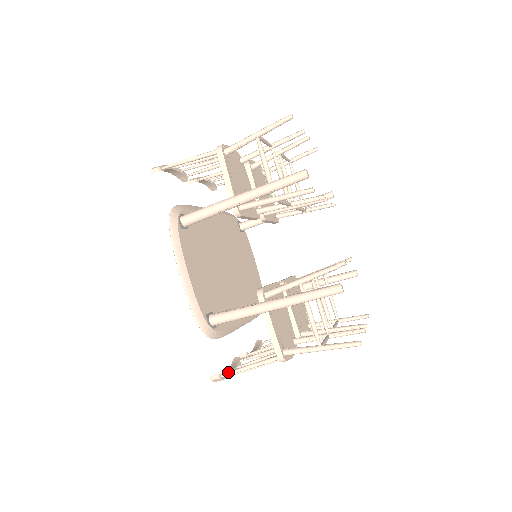
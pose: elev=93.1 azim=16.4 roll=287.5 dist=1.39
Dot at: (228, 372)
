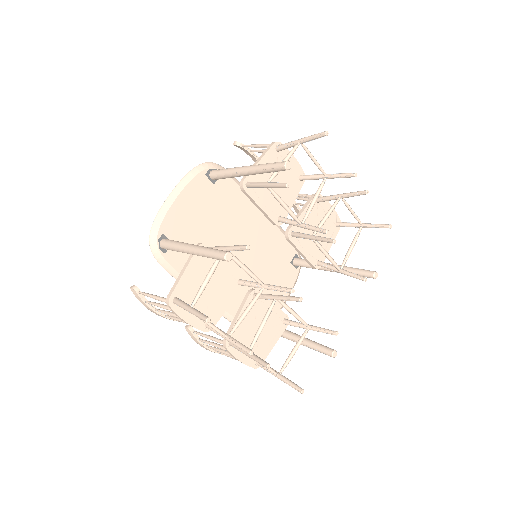
Dot at: (143, 292)
